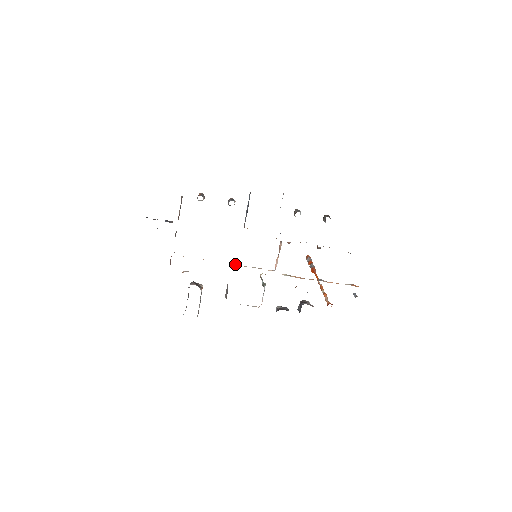
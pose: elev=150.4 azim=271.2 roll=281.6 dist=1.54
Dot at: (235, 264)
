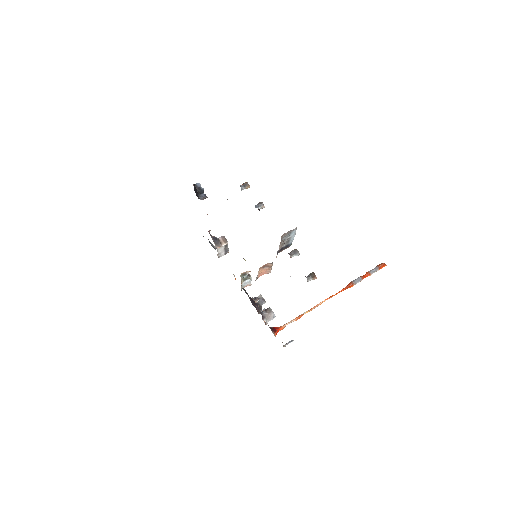
Dot at: occluded
